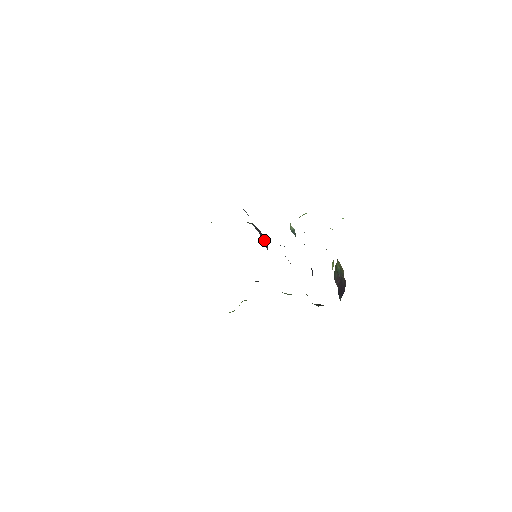
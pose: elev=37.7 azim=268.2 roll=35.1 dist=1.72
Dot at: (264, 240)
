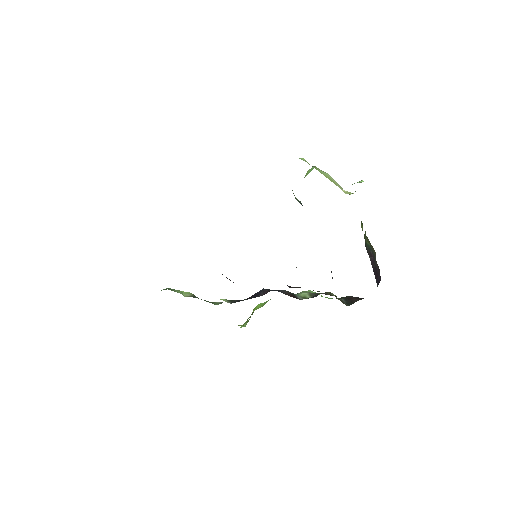
Dot at: occluded
